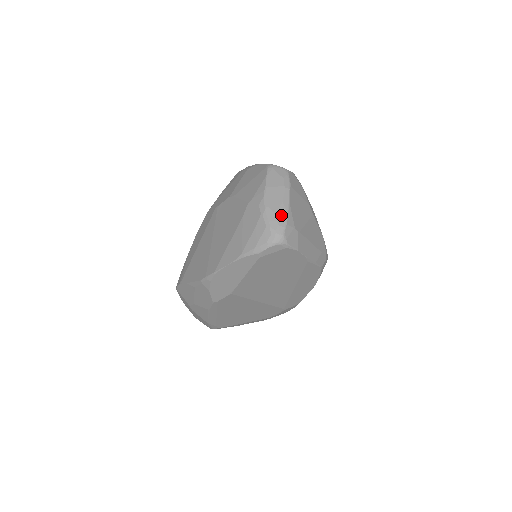
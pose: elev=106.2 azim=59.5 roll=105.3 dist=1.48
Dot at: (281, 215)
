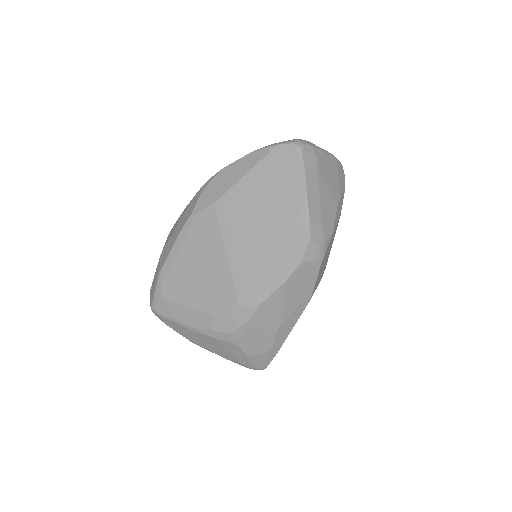
Dot at: (314, 145)
